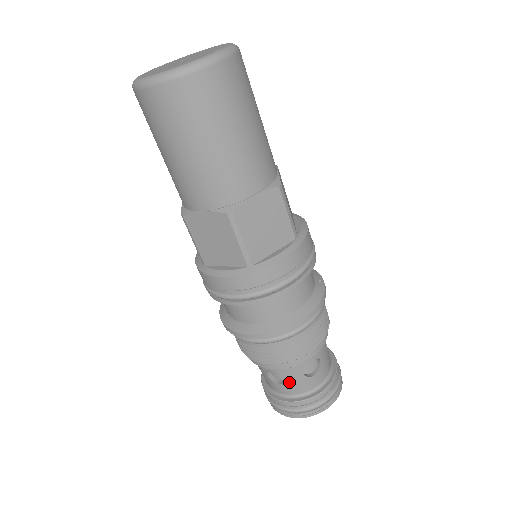
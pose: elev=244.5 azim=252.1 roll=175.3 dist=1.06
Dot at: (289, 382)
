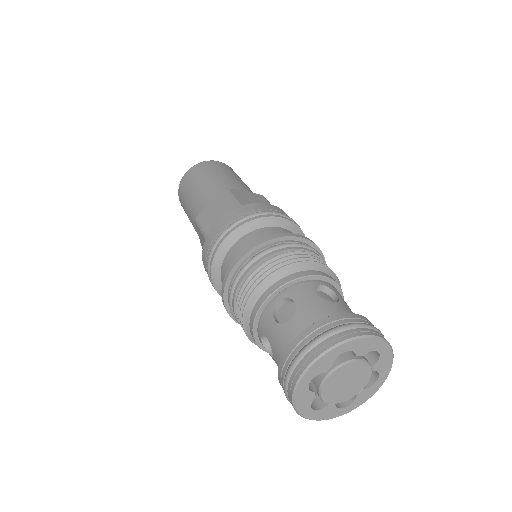
Dot at: (301, 307)
